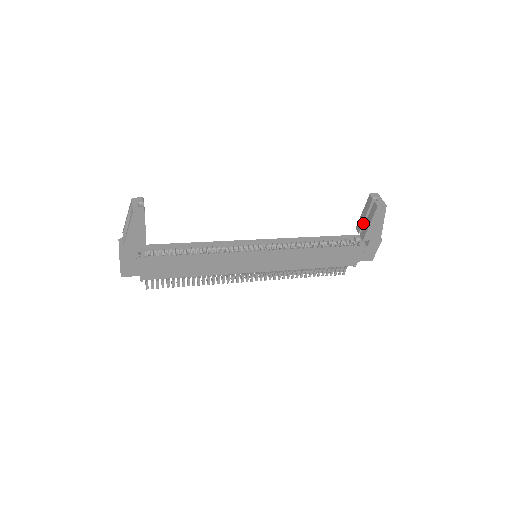
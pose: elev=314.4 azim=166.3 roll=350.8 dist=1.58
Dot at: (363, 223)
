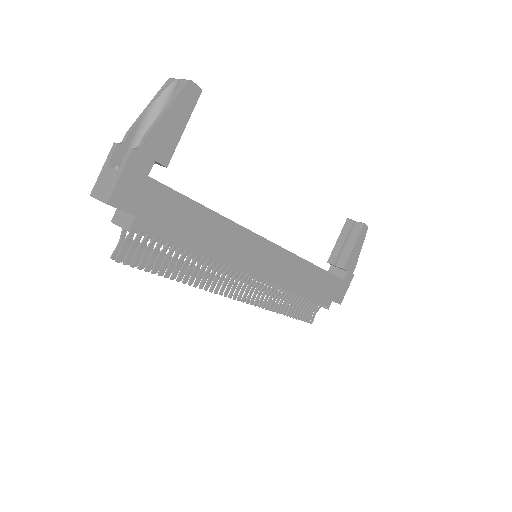
Dot at: (340, 251)
